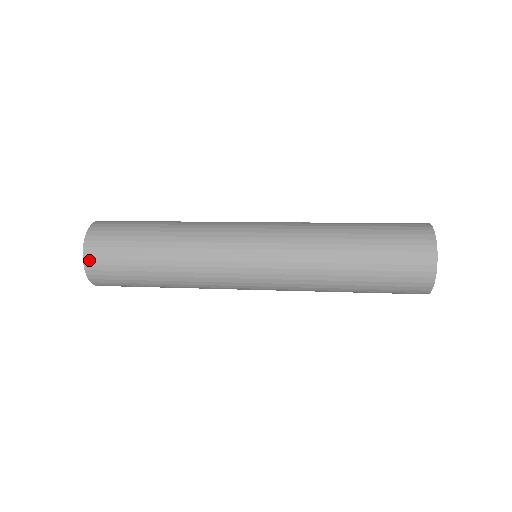
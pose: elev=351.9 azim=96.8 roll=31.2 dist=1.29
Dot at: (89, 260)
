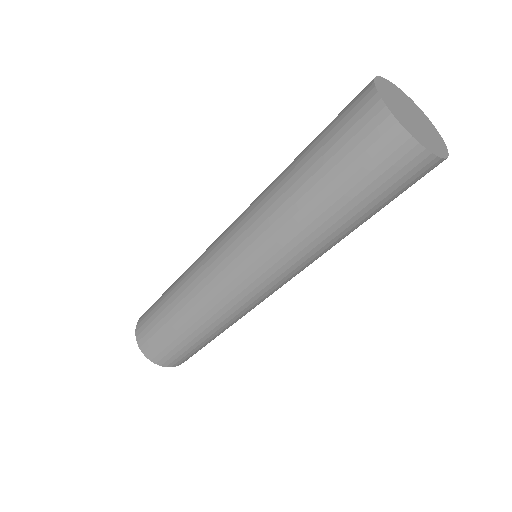
Dot at: occluded
